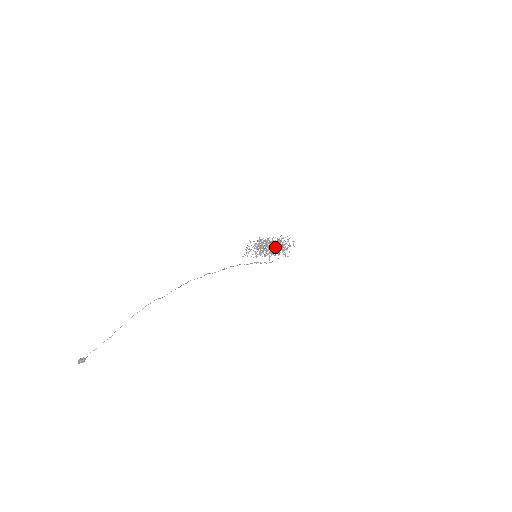
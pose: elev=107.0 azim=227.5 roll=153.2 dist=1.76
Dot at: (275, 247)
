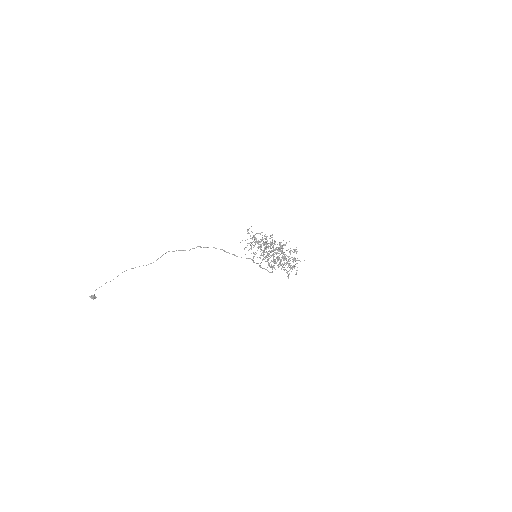
Dot at: (273, 248)
